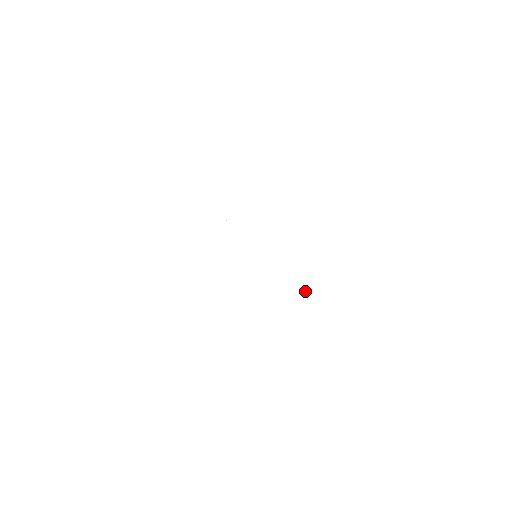
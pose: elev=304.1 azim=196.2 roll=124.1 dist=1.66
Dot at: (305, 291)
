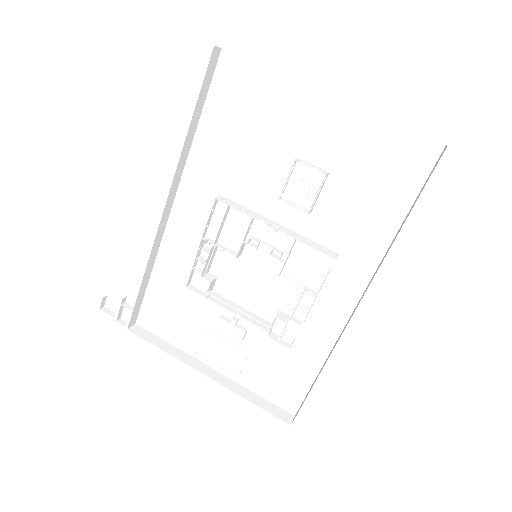
Dot at: (239, 350)
